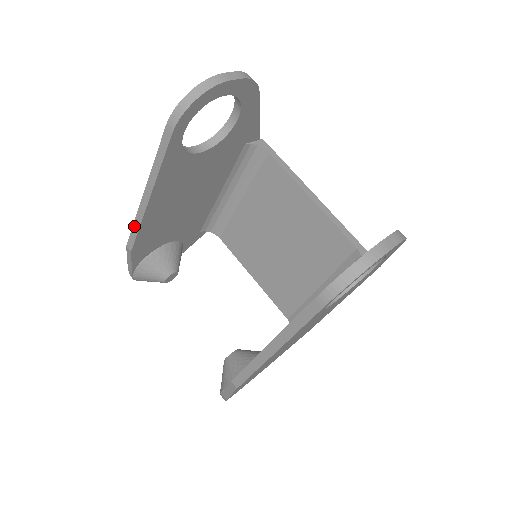
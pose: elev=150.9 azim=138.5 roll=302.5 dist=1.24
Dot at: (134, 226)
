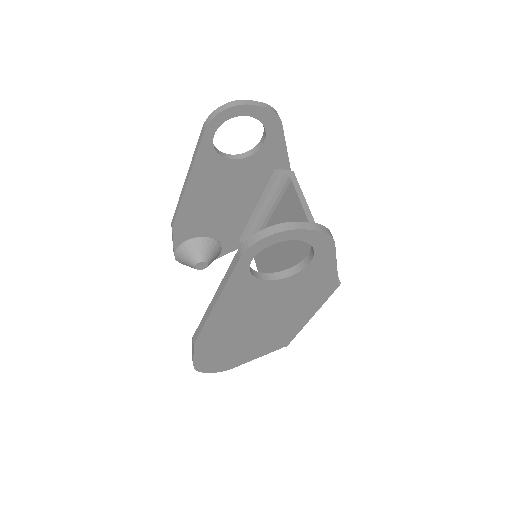
Dot at: (177, 206)
